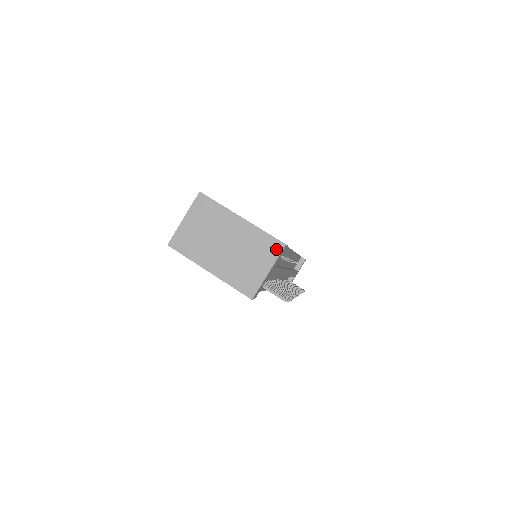
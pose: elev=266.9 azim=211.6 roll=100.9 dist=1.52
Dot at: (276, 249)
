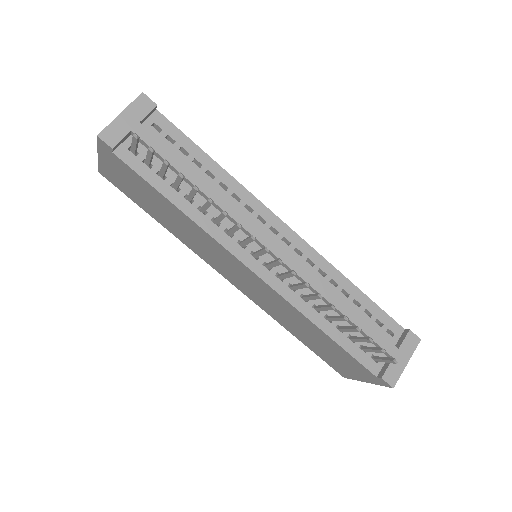
Dot at: (136, 101)
